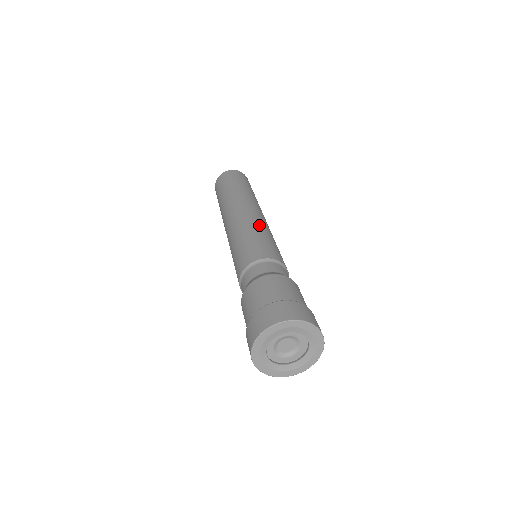
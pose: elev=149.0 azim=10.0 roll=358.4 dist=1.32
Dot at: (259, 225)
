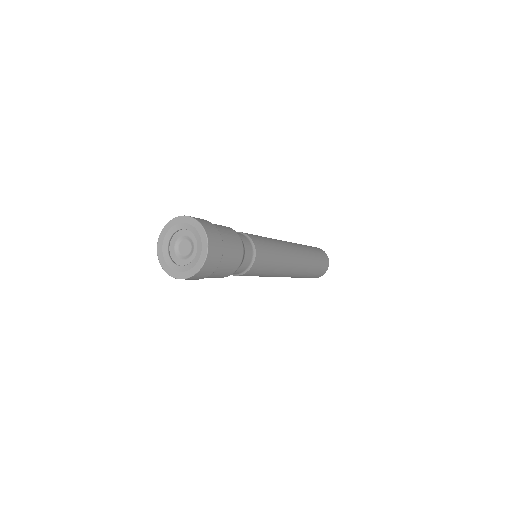
Dot at: (276, 241)
